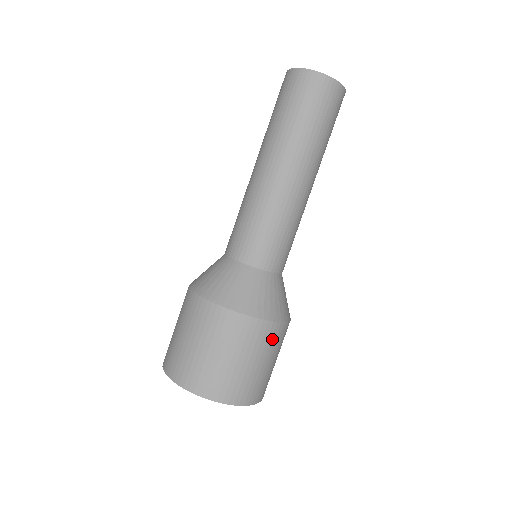
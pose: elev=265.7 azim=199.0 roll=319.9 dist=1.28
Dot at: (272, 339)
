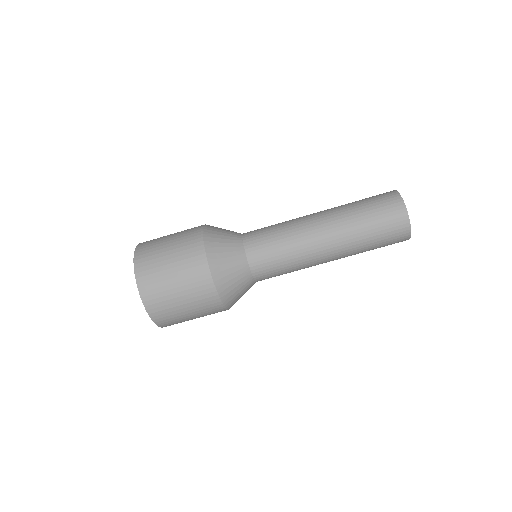
Dot at: occluded
